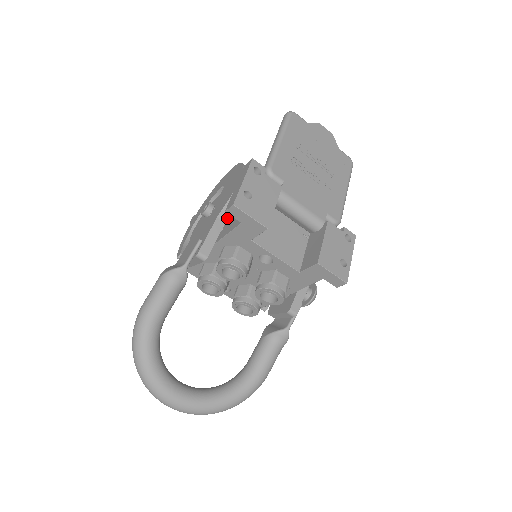
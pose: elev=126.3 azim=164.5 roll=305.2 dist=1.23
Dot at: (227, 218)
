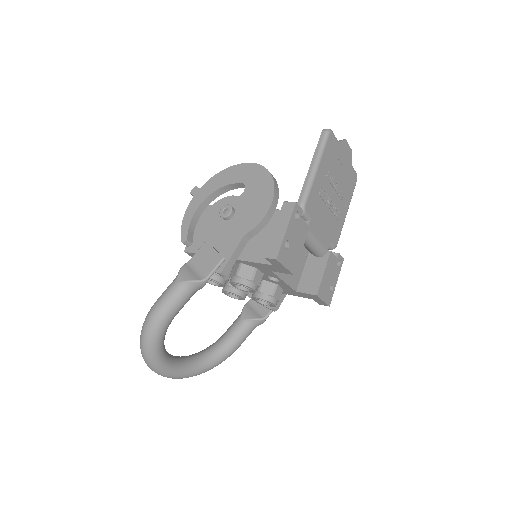
Dot at: (250, 238)
